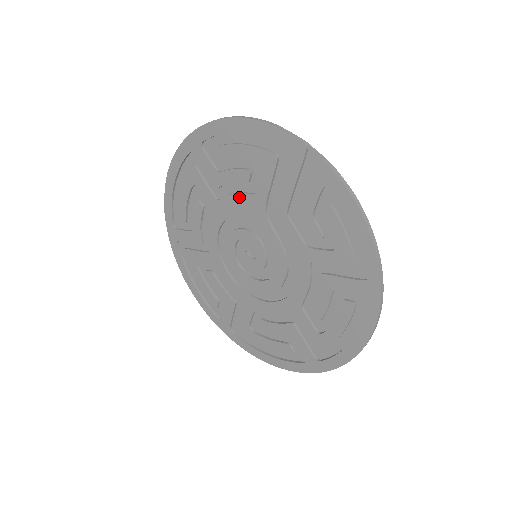
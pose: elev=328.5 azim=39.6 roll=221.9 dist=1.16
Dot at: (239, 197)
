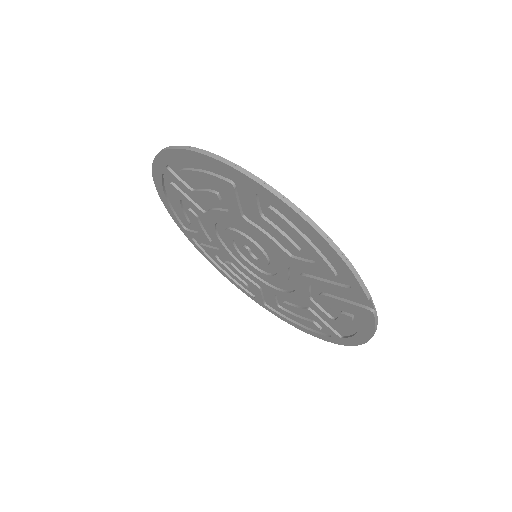
Dot at: (271, 241)
